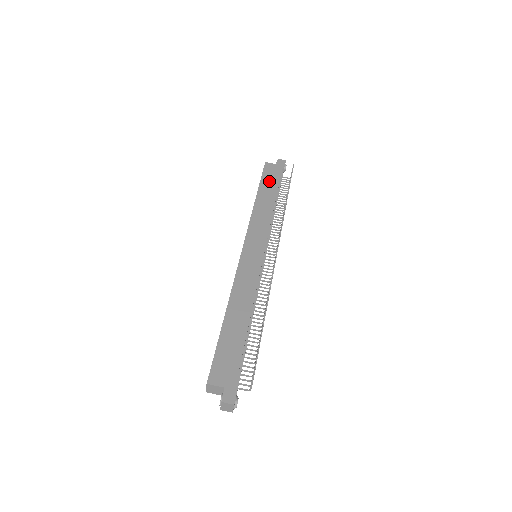
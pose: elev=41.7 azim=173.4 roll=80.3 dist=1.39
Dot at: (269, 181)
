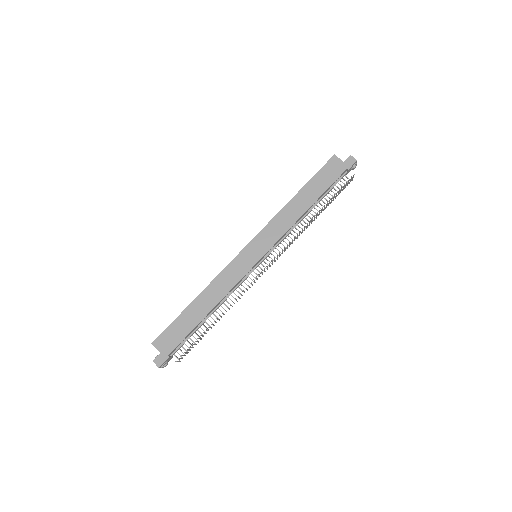
Dot at: (320, 181)
